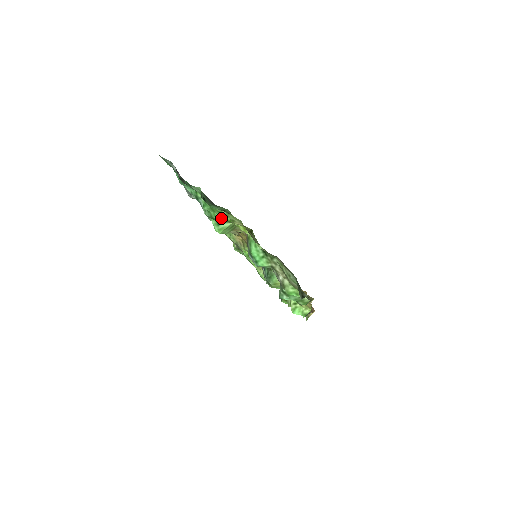
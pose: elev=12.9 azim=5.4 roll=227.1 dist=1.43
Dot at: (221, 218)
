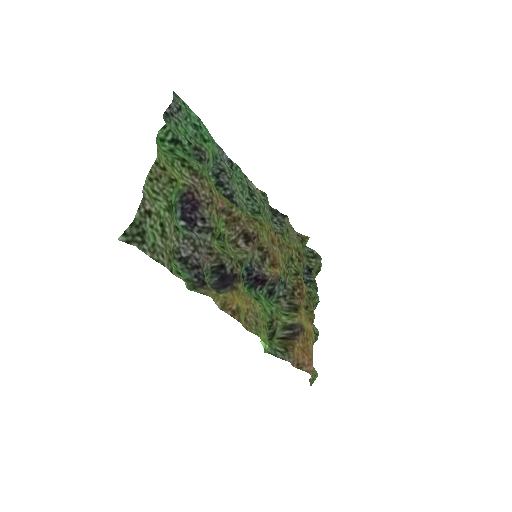
Dot at: occluded
